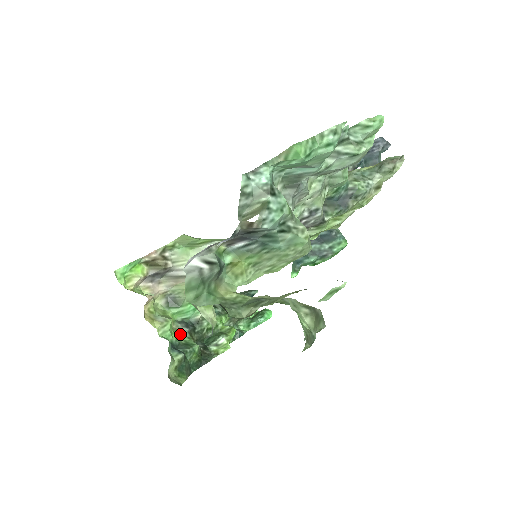
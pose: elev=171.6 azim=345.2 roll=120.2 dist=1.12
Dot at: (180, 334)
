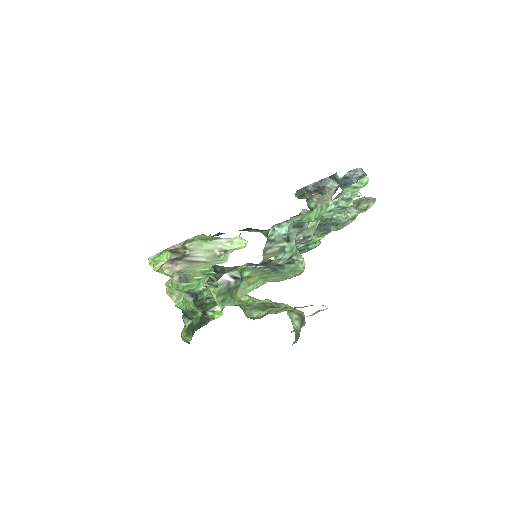
Dot at: (188, 303)
